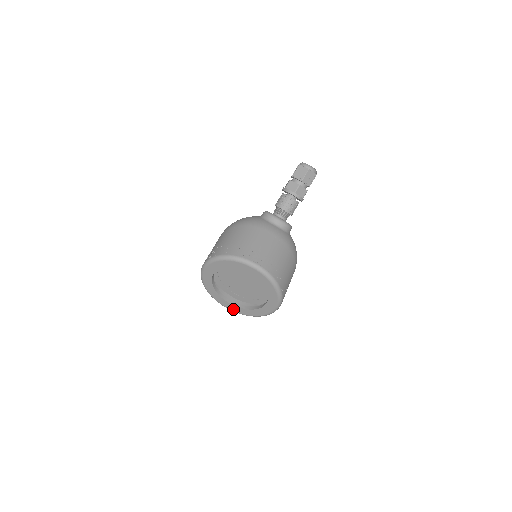
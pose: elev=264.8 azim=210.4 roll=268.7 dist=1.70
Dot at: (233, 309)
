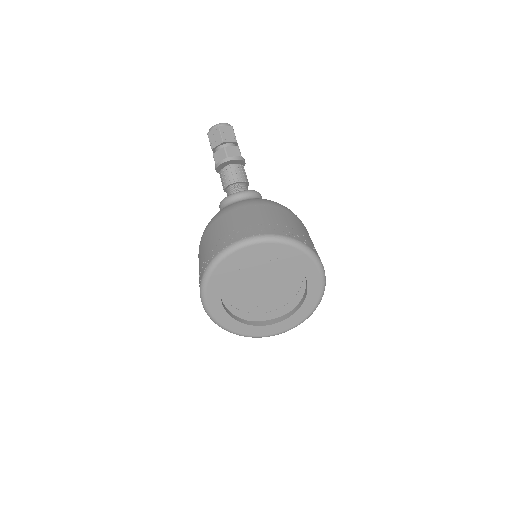
Dot at: (285, 327)
